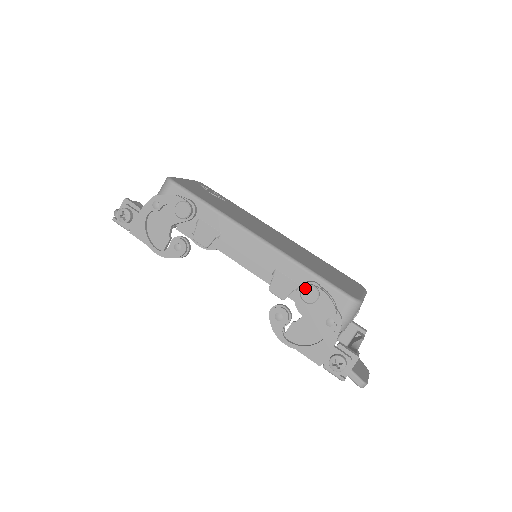
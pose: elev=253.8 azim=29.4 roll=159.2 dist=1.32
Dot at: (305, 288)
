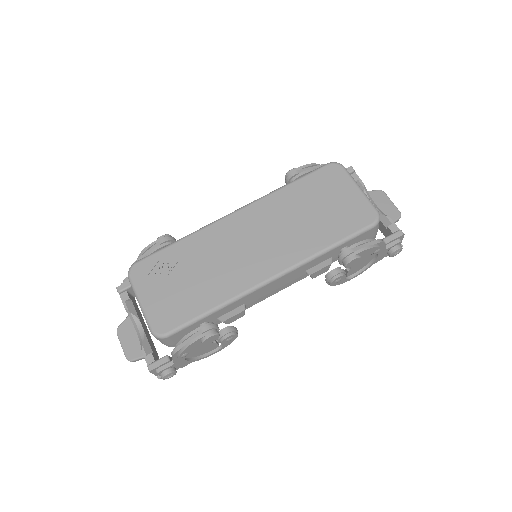
Dot at: (348, 265)
